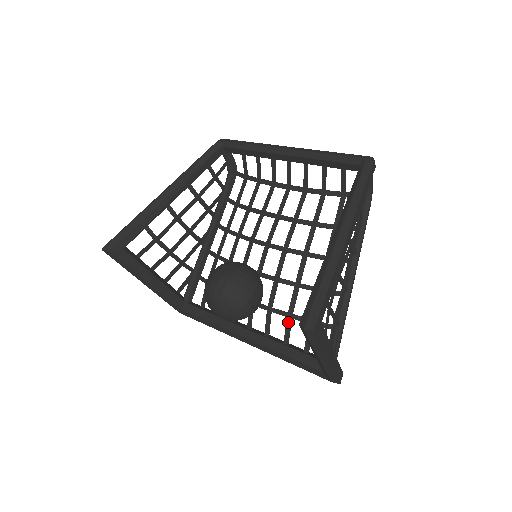
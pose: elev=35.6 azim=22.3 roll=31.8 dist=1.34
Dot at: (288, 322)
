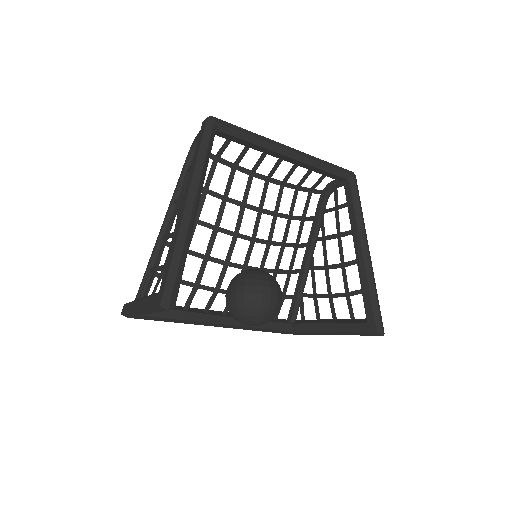
Dot at: occluded
